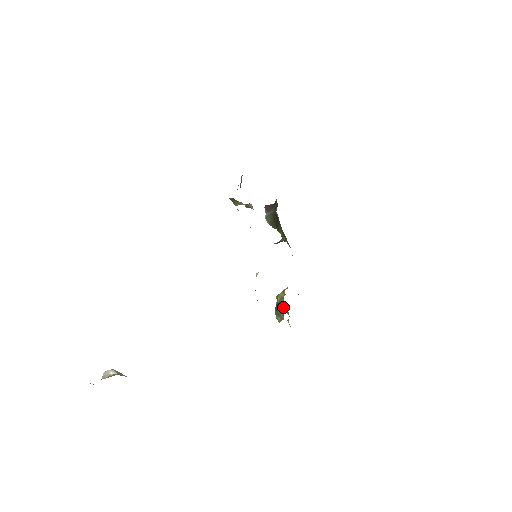
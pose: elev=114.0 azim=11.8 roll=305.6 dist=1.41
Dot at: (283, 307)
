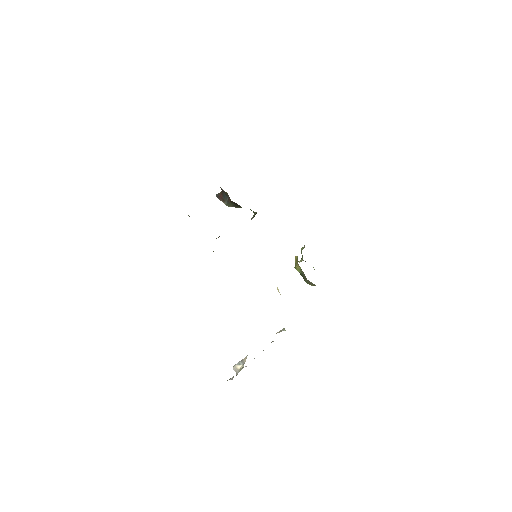
Dot at: occluded
